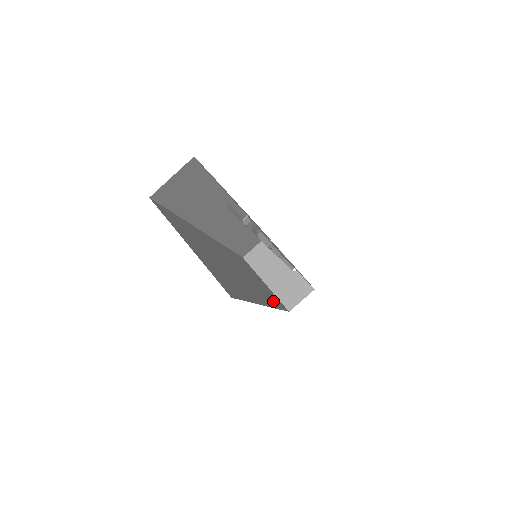
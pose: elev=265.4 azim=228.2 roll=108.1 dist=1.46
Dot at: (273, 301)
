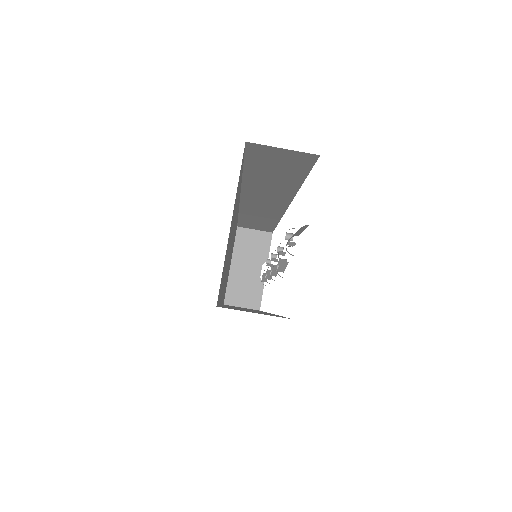
Dot at: occluded
